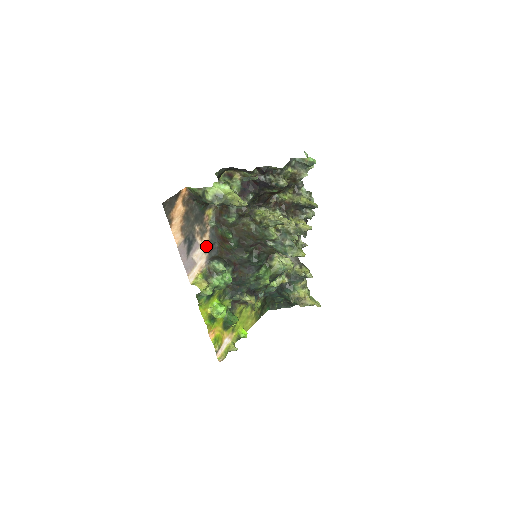
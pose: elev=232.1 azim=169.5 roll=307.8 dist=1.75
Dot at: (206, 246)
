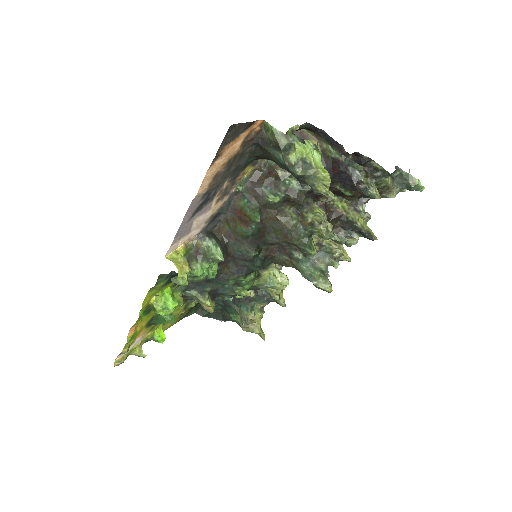
Dot at: (213, 213)
